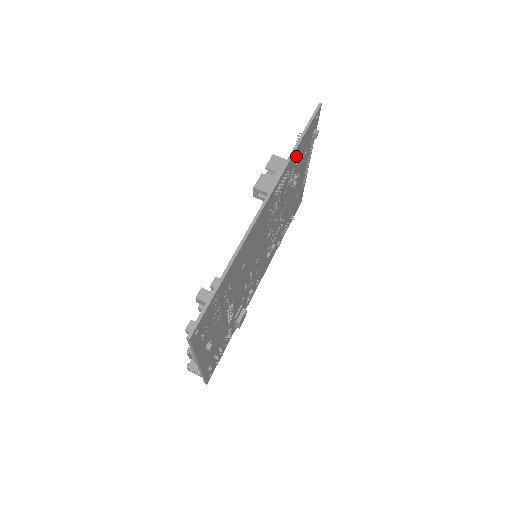
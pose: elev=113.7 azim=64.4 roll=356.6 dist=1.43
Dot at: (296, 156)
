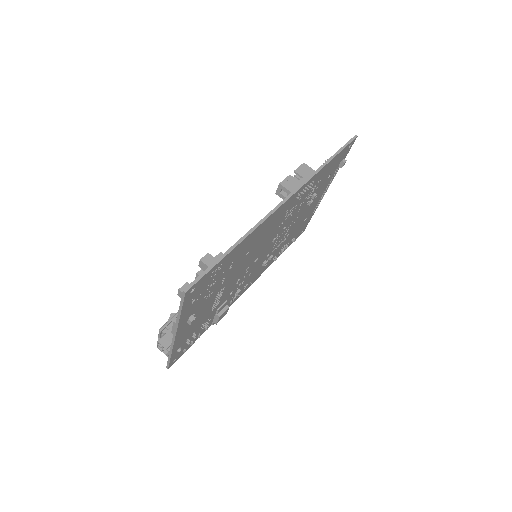
Dot at: (323, 172)
